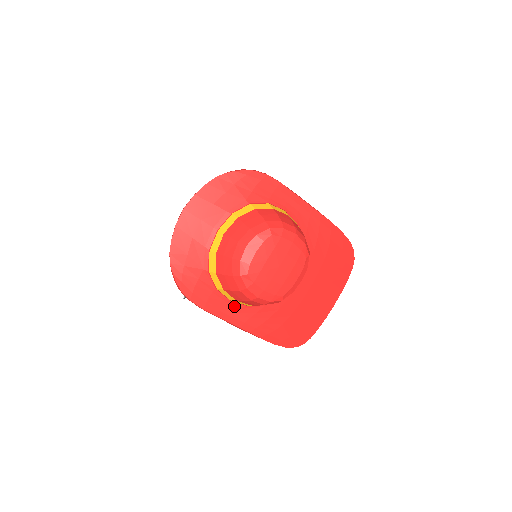
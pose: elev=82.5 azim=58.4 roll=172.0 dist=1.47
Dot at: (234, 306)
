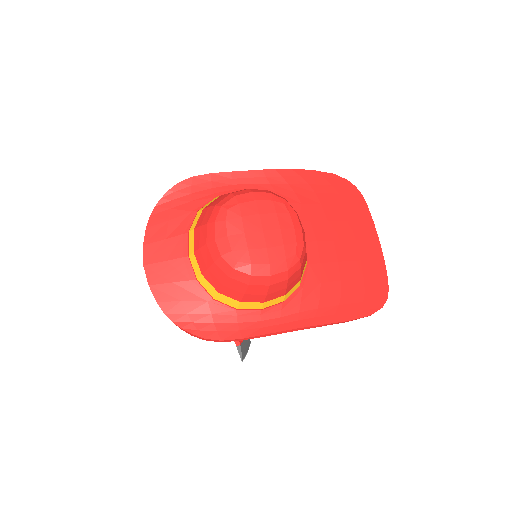
Dot at: (271, 313)
